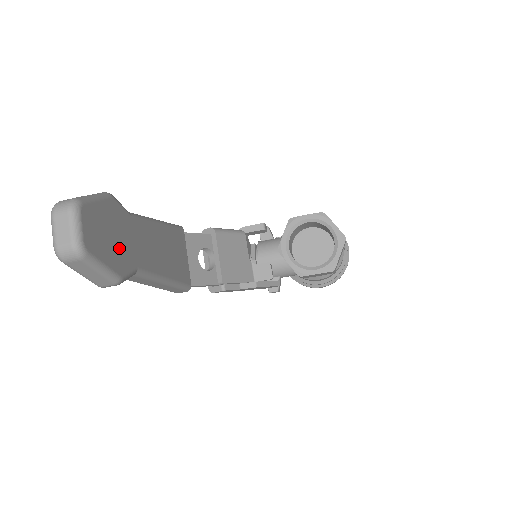
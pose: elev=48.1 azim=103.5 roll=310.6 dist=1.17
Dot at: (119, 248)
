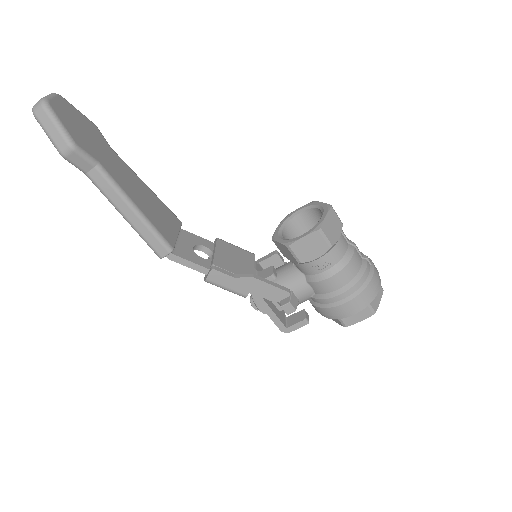
Dot at: (85, 138)
